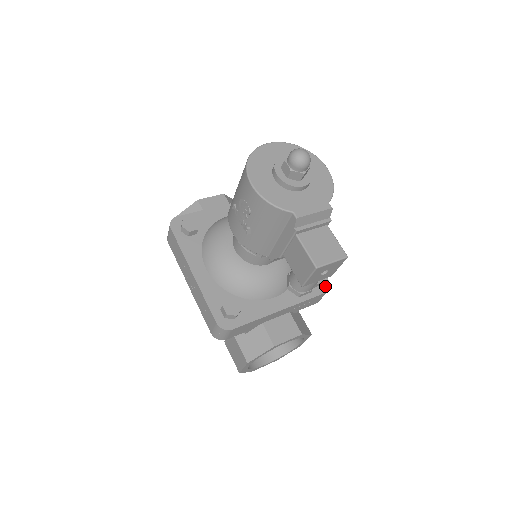
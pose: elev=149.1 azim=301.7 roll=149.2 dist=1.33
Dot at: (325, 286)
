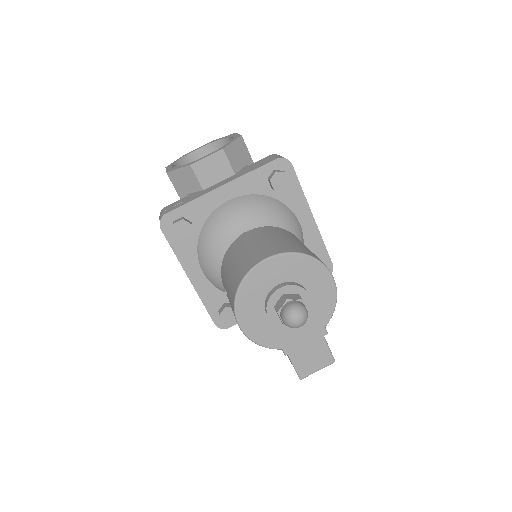
Dot at: occluded
